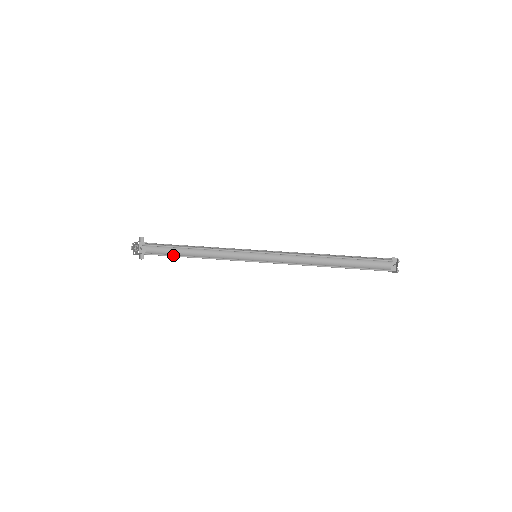
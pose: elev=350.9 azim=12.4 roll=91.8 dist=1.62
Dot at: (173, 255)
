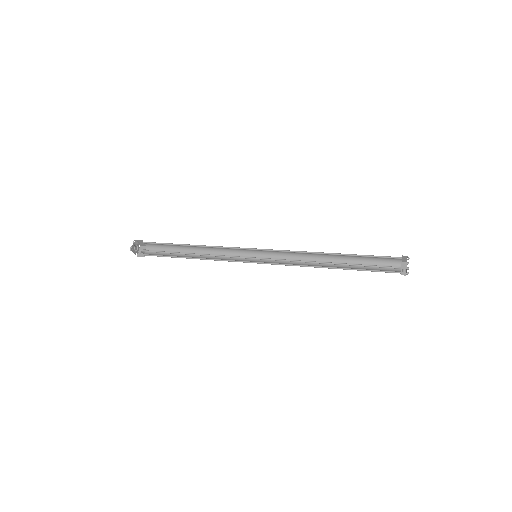
Dot at: (174, 256)
